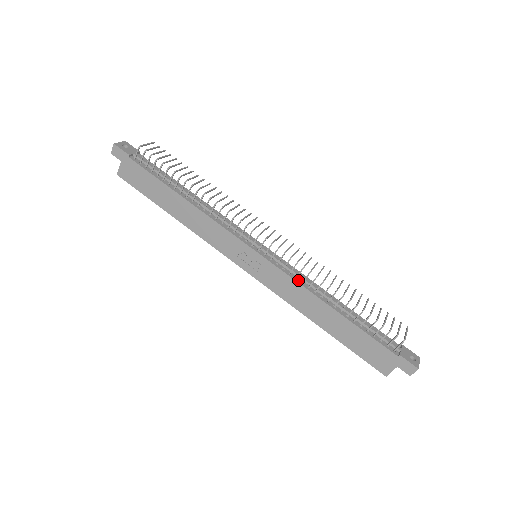
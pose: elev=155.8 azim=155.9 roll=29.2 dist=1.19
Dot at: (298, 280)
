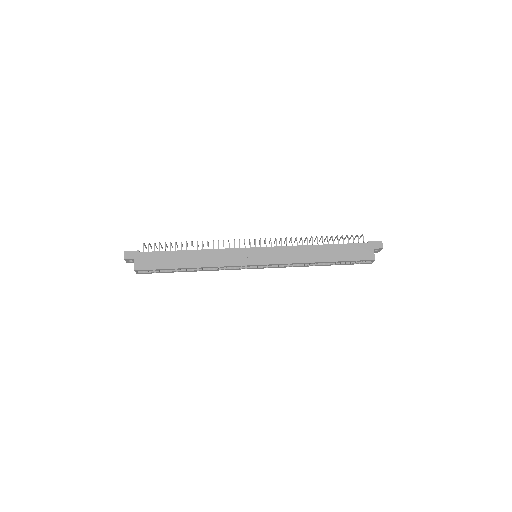
Dot at: (289, 247)
